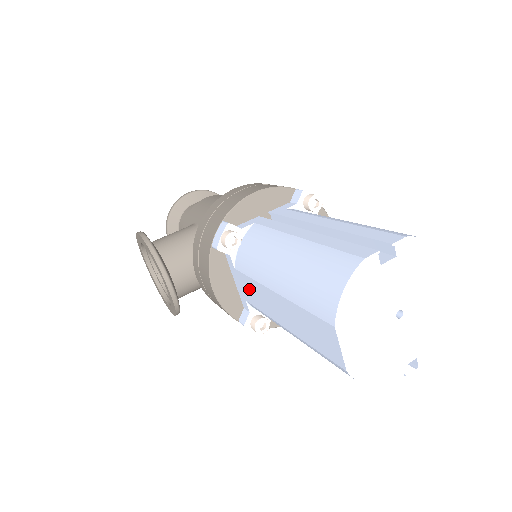
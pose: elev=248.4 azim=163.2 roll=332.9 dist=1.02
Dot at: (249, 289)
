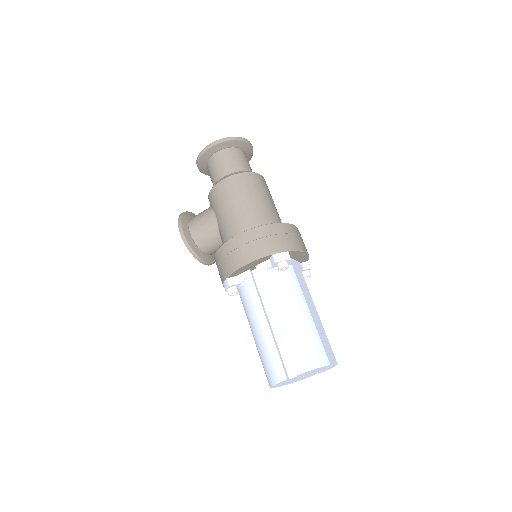
Dot at: occluded
